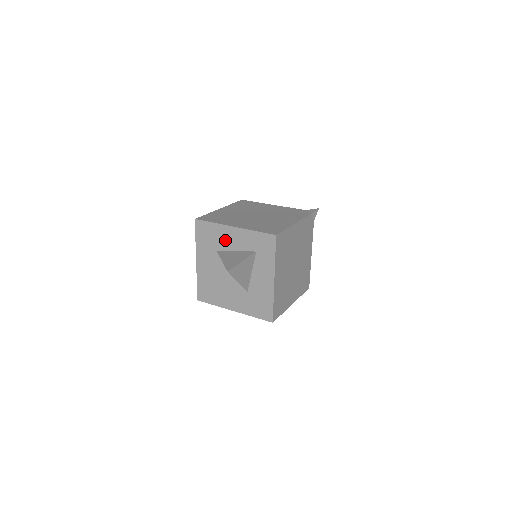
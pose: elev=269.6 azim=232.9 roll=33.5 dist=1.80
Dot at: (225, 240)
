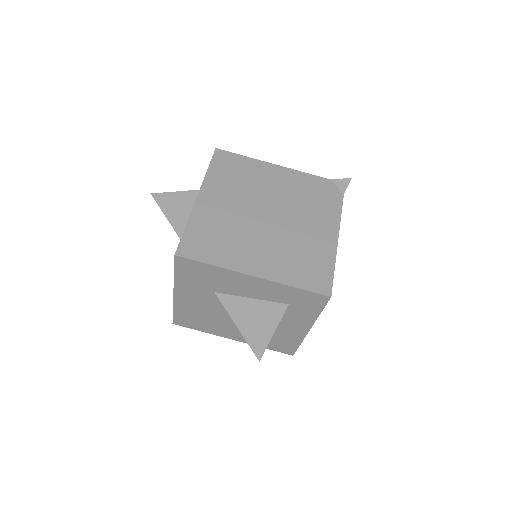
Dot at: (233, 285)
